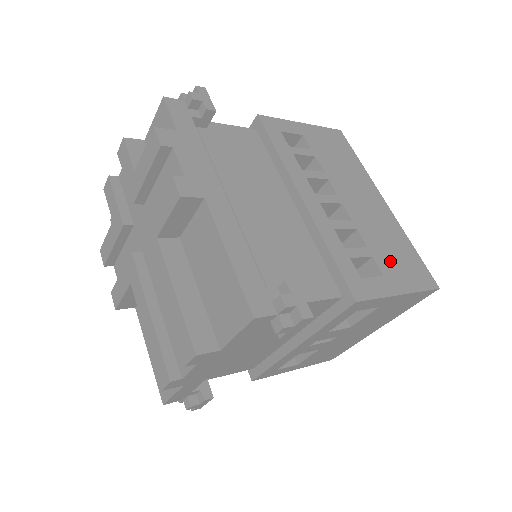
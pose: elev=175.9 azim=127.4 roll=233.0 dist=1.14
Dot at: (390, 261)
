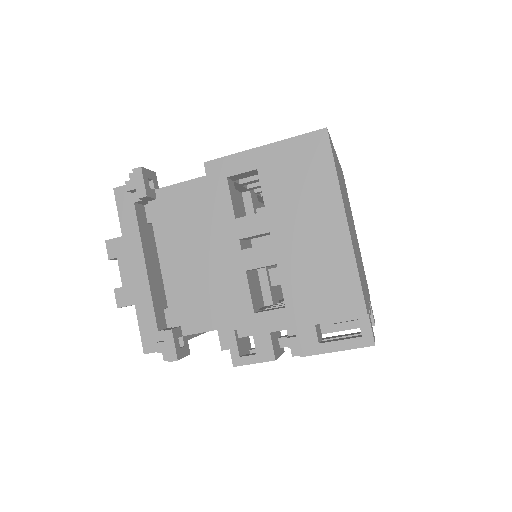
Dot at: occluded
